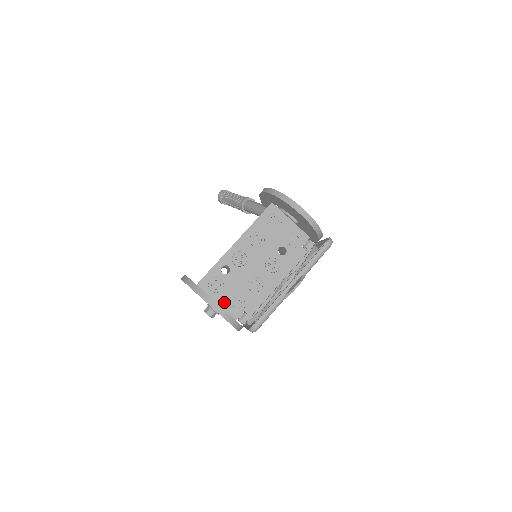
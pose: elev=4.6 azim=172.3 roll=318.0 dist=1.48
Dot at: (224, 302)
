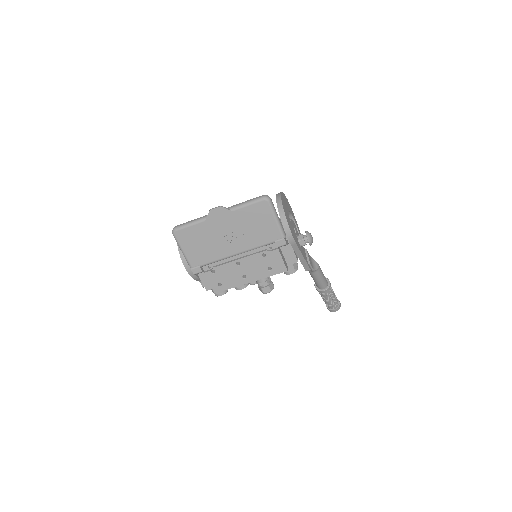
Dot at: occluded
